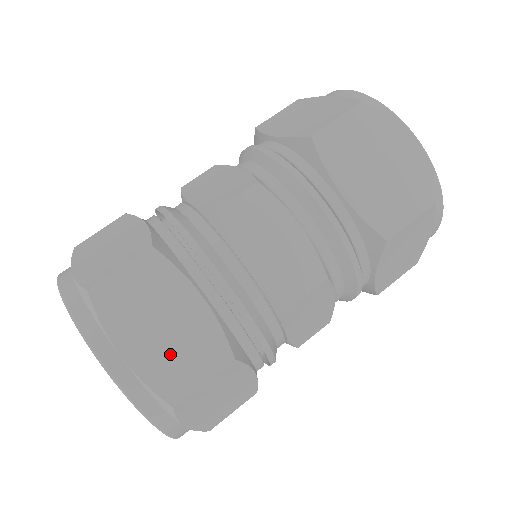
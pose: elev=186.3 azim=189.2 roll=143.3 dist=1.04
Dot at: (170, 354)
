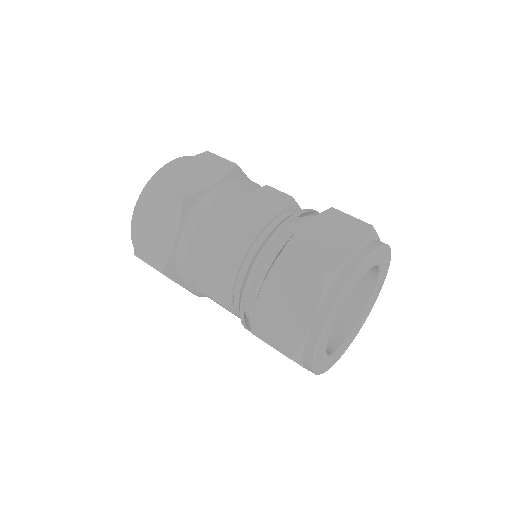
Dot at: (149, 240)
